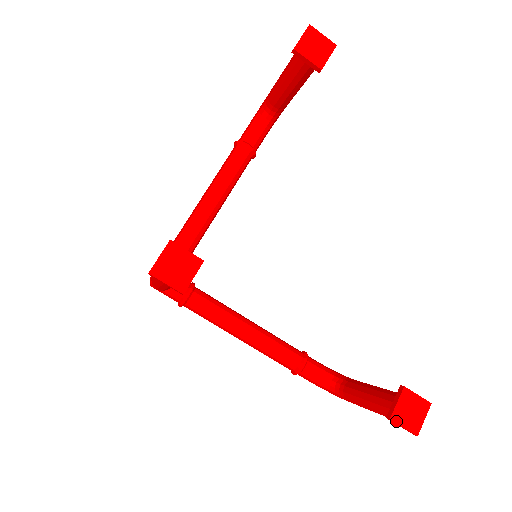
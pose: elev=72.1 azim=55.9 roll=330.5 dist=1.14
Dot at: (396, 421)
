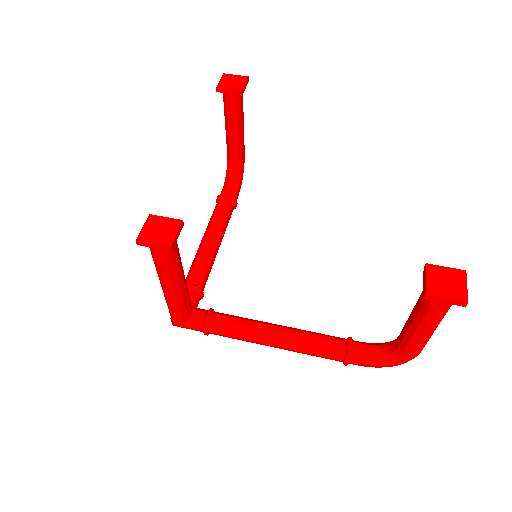
Dot at: (434, 295)
